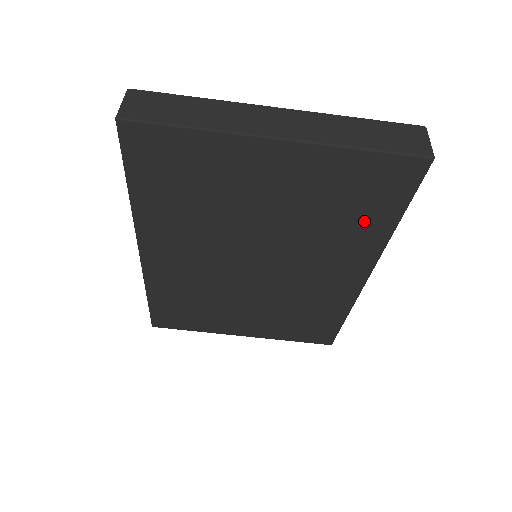
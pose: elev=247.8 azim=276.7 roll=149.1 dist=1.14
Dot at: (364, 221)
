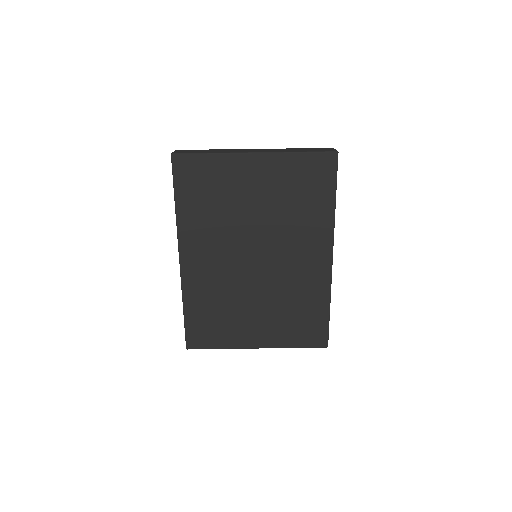
Dot at: (315, 205)
